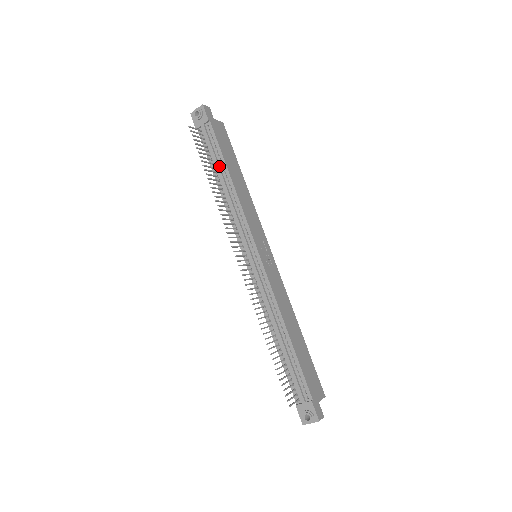
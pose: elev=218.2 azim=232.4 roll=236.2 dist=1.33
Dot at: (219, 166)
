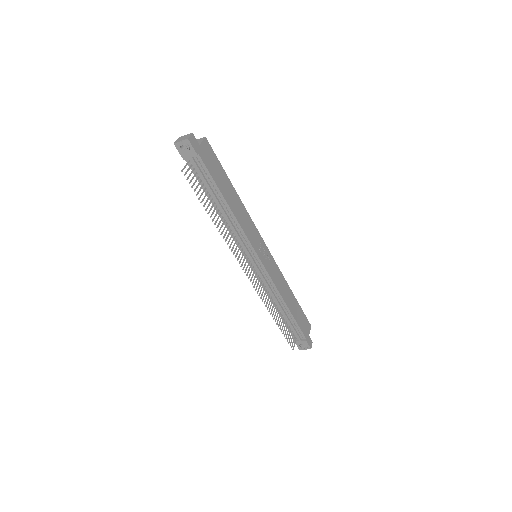
Dot at: (215, 196)
